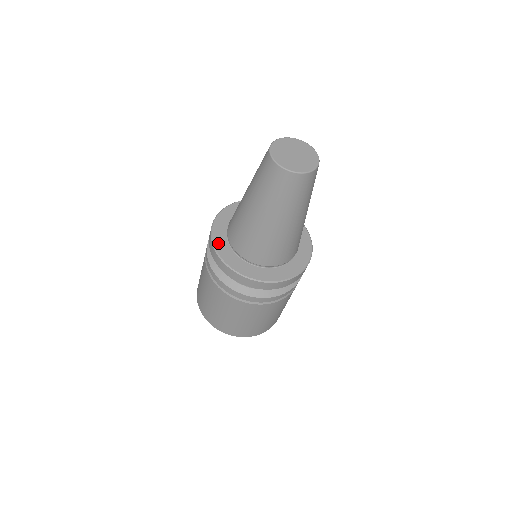
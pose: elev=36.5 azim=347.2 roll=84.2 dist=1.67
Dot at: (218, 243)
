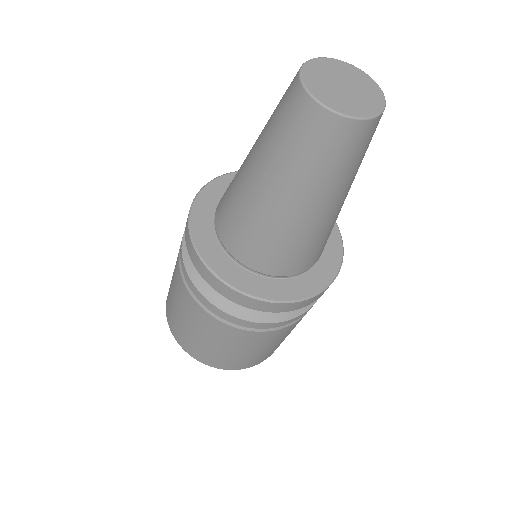
Dot at: (211, 189)
